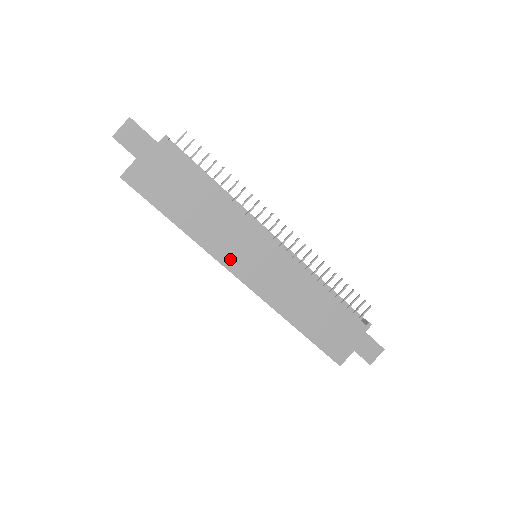
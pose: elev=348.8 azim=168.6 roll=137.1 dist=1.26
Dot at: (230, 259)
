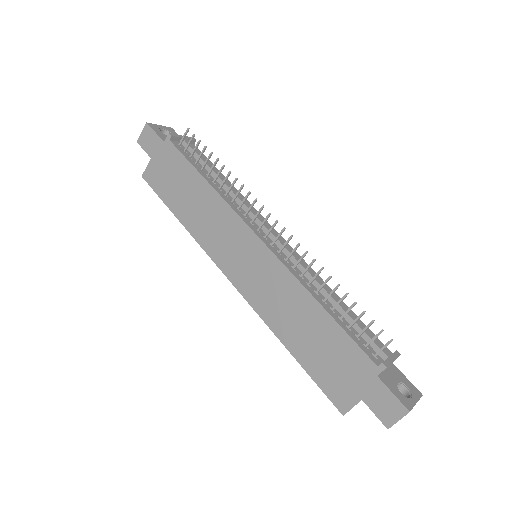
Dot at: (220, 255)
